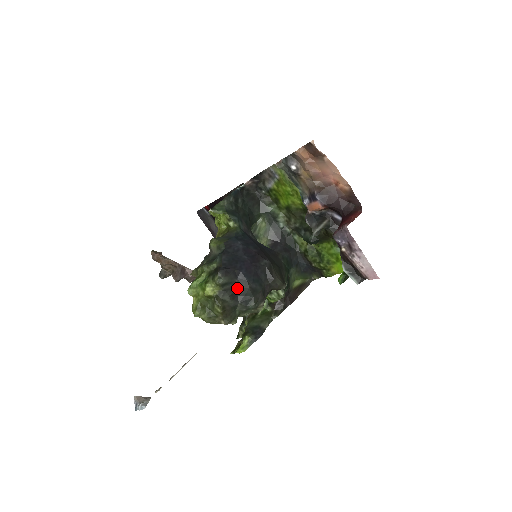
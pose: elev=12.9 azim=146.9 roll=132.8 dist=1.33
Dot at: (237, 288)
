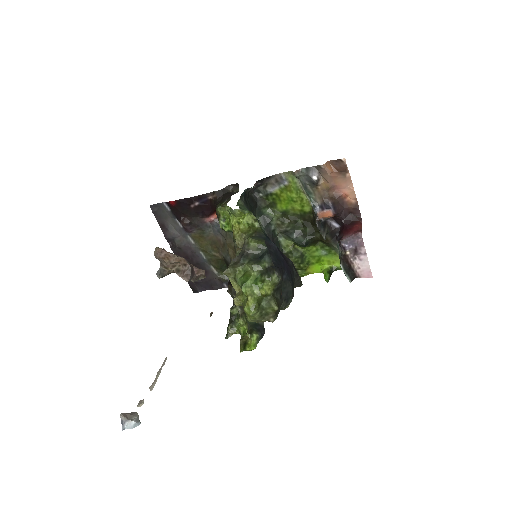
Dot at: (283, 286)
